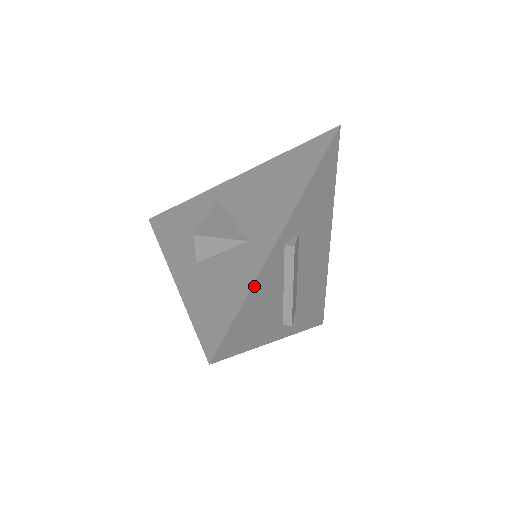
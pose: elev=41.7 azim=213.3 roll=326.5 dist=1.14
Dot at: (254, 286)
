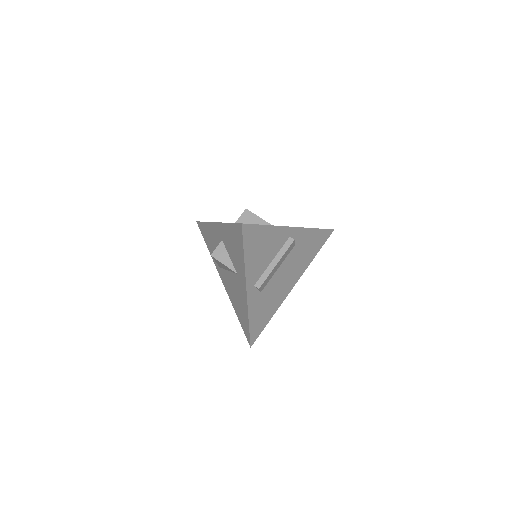
Dot at: (273, 227)
